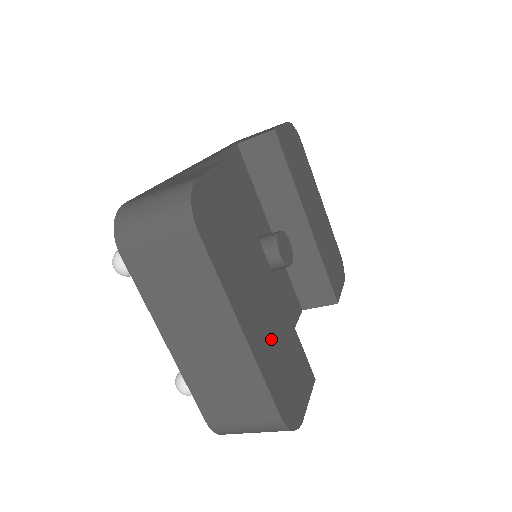
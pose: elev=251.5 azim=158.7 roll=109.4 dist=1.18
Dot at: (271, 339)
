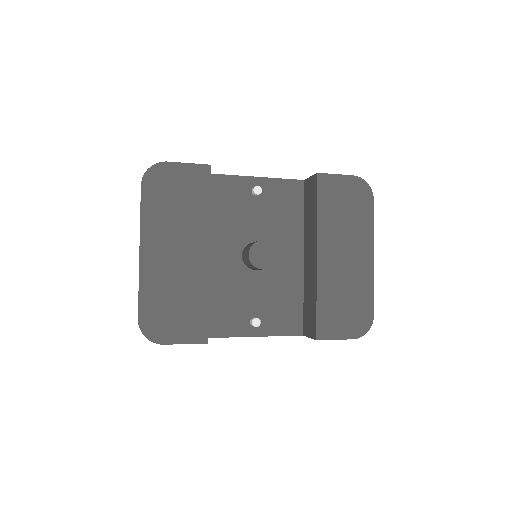
Dot at: (168, 277)
